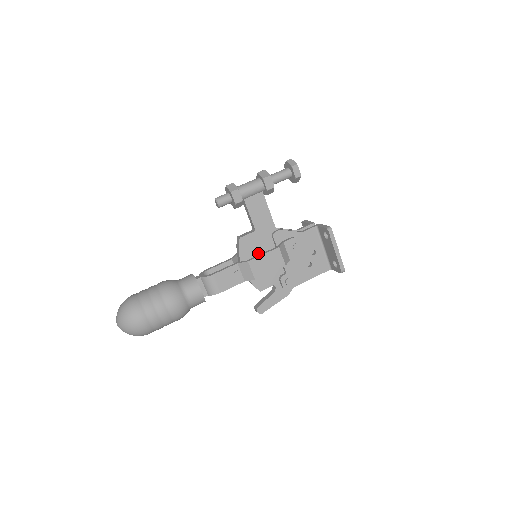
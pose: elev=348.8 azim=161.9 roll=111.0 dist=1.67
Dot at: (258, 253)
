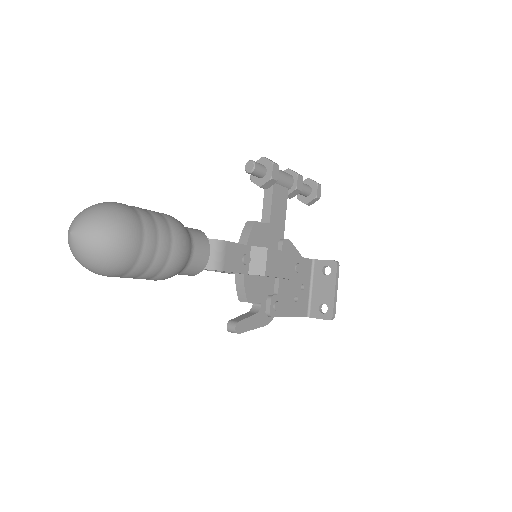
Dot at: occluded
